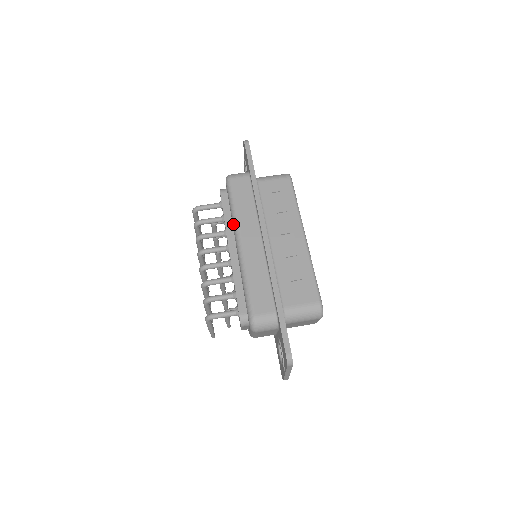
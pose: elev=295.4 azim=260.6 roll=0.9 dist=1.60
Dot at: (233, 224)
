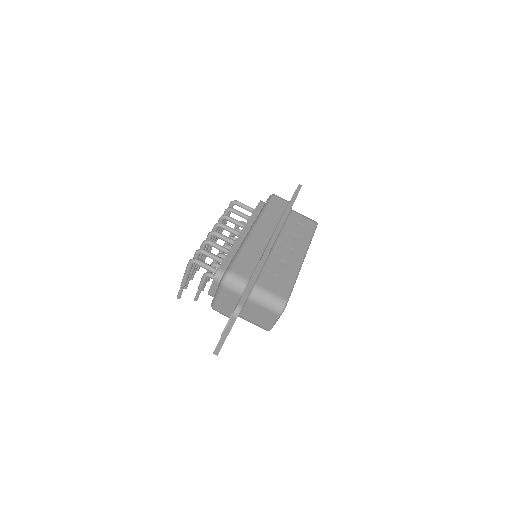
Dot at: (256, 218)
